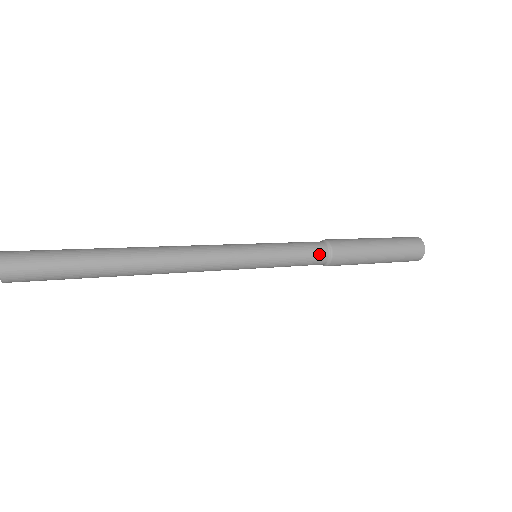
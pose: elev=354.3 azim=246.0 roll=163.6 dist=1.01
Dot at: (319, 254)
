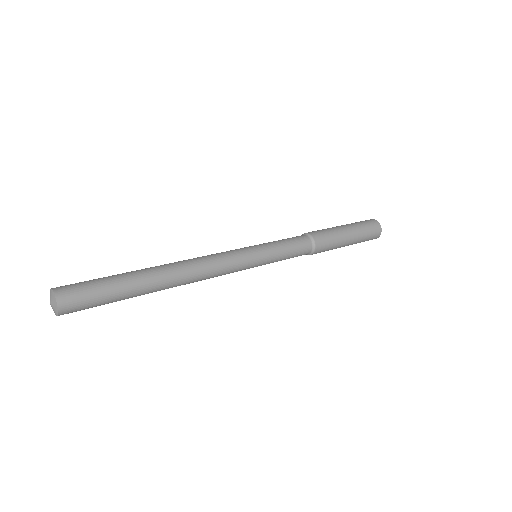
Dot at: (303, 240)
